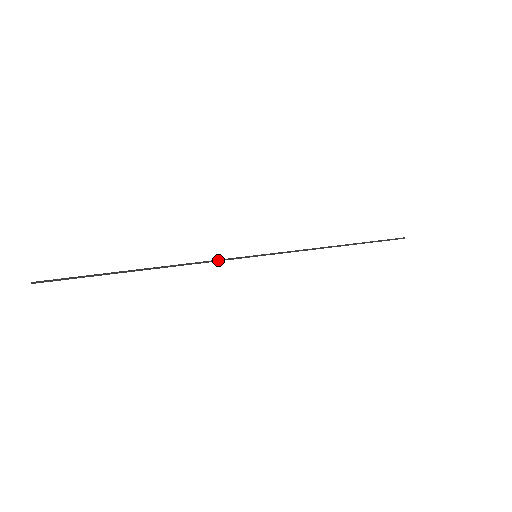
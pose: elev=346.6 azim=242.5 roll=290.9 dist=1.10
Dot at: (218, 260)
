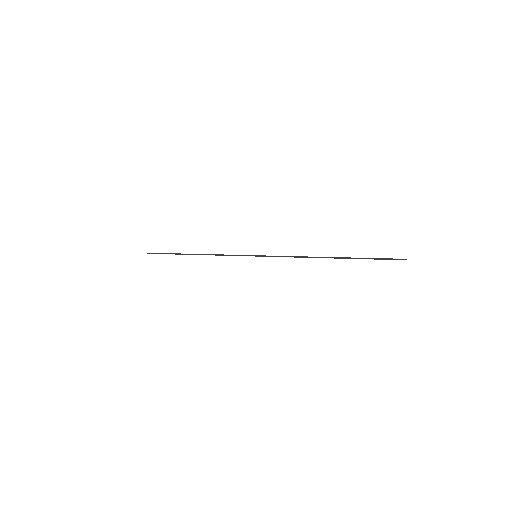
Dot at: (232, 255)
